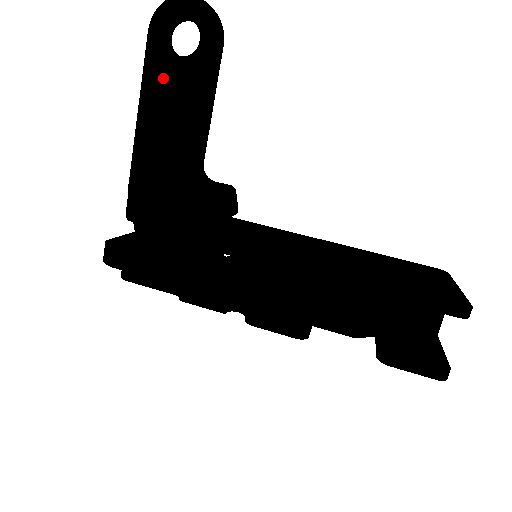
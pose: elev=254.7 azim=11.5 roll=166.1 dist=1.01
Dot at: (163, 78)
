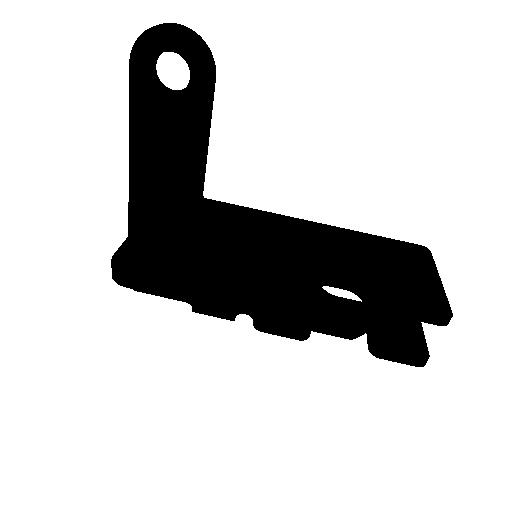
Dot at: (153, 115)
